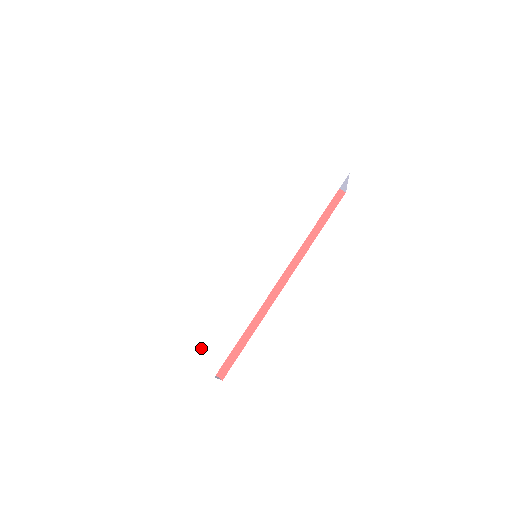
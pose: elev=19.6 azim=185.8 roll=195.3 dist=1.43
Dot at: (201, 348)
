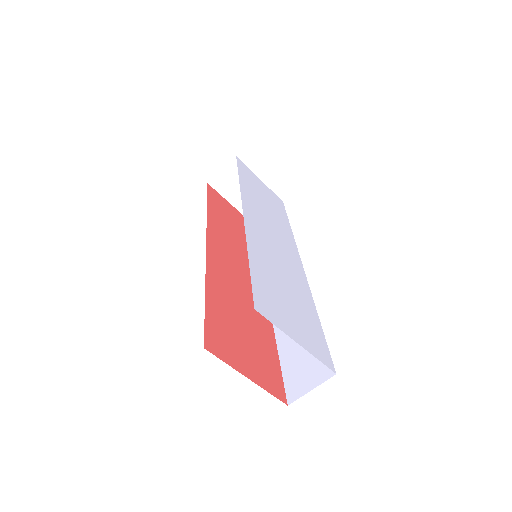
Dot at: (308, 340)
